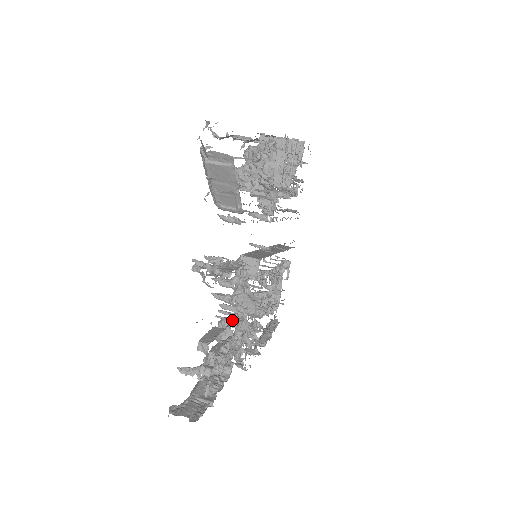
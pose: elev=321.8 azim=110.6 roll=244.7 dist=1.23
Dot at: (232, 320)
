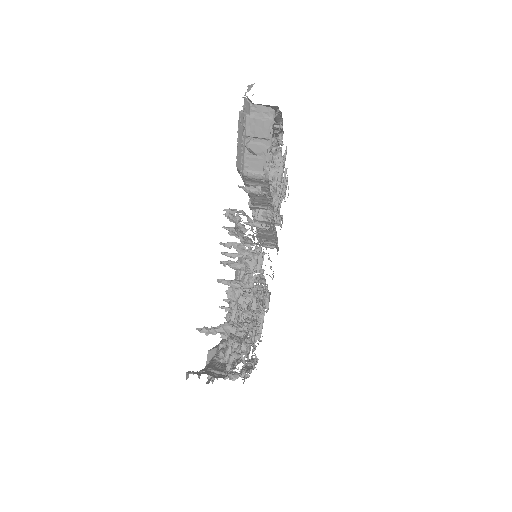
Dot at: (247, 294)
